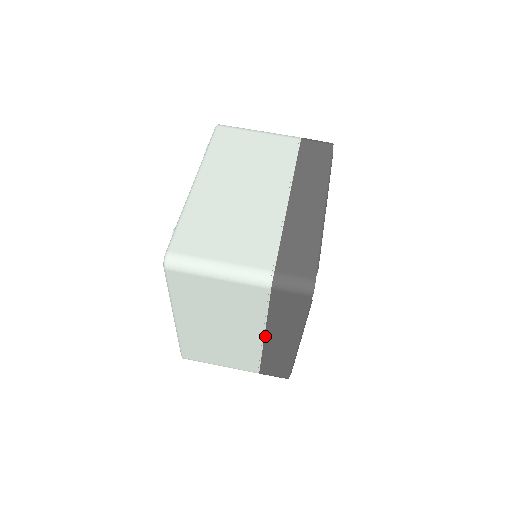
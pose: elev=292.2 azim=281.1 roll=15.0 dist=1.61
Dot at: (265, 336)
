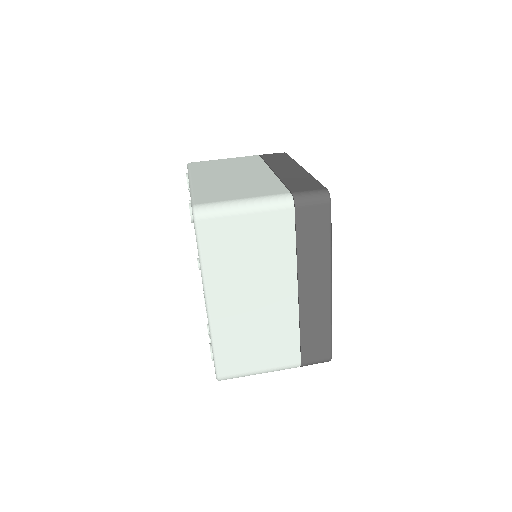
Dot at: (299, 288)
